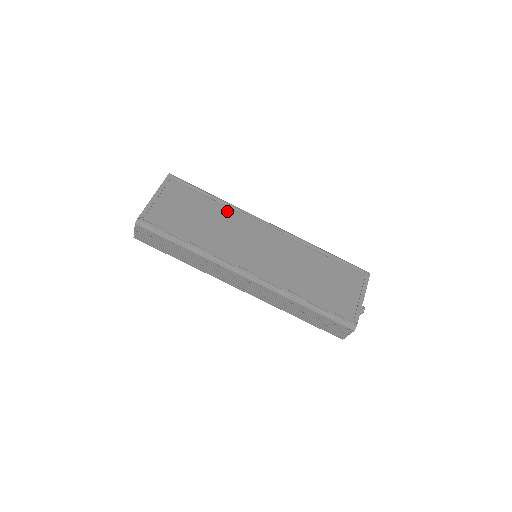
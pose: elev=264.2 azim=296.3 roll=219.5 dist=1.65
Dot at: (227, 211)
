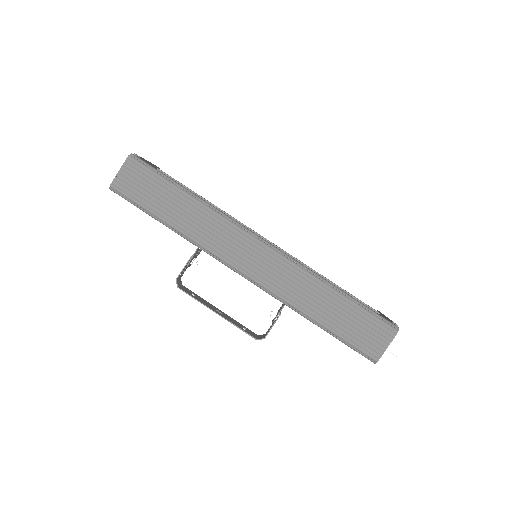
Dot at: occluded
